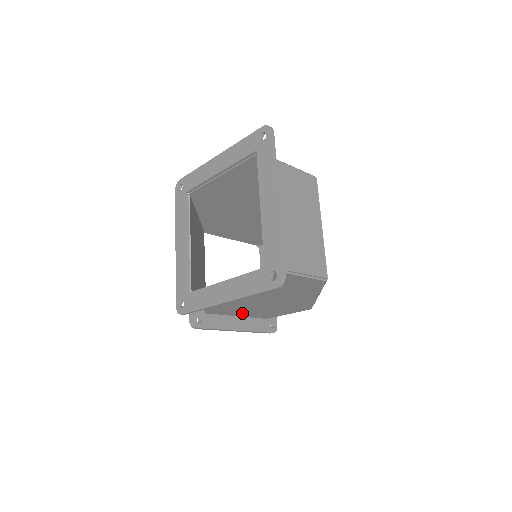
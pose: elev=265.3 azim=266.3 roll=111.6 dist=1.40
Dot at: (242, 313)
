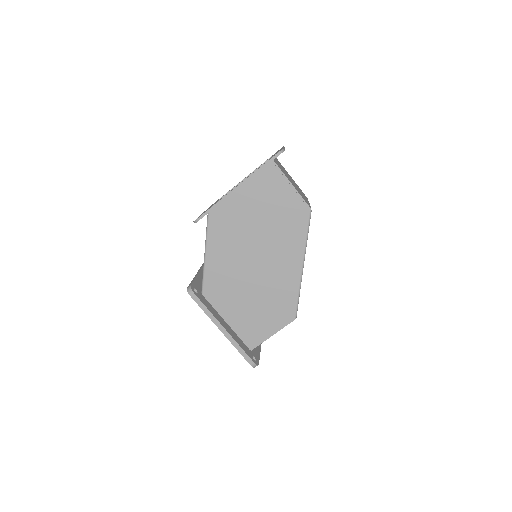
Dot at: (232, 310)
